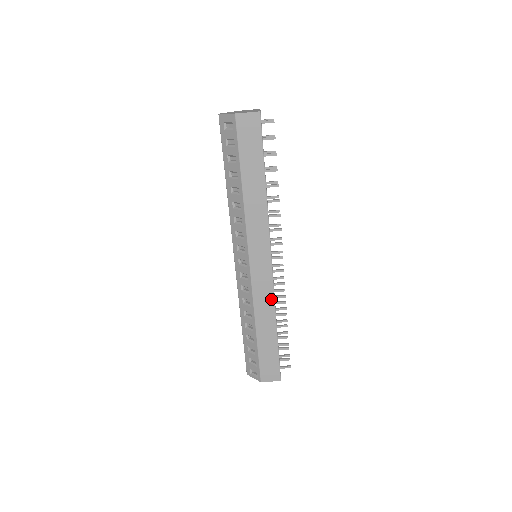
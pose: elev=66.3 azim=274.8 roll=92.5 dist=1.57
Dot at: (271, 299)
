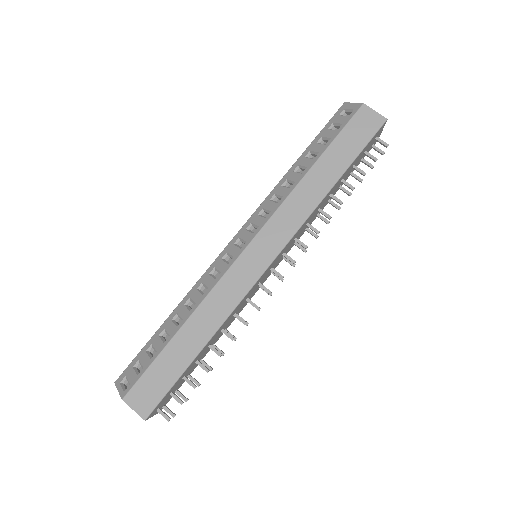
Dot at: (232, 304)
